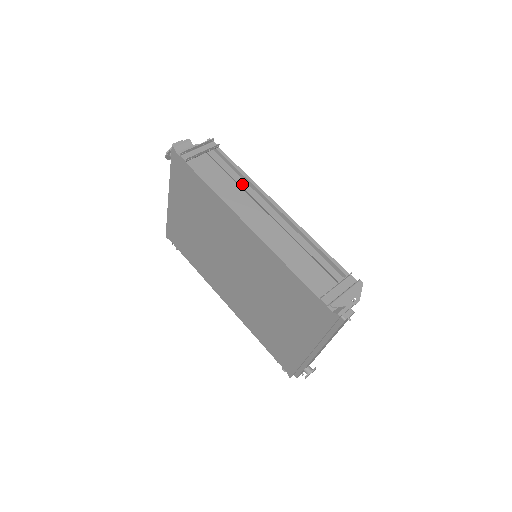
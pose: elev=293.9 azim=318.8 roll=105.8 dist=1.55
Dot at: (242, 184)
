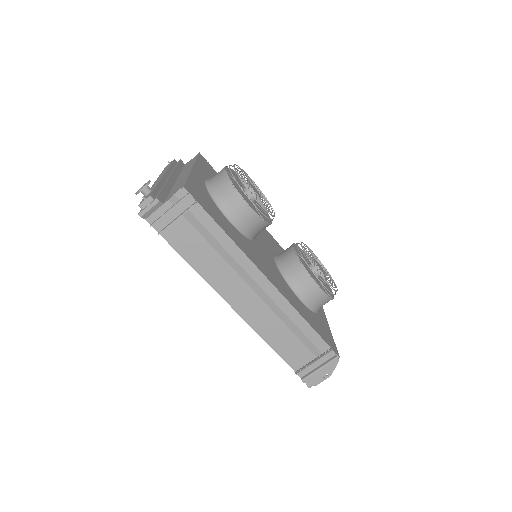
Dot at: (227, 248)
